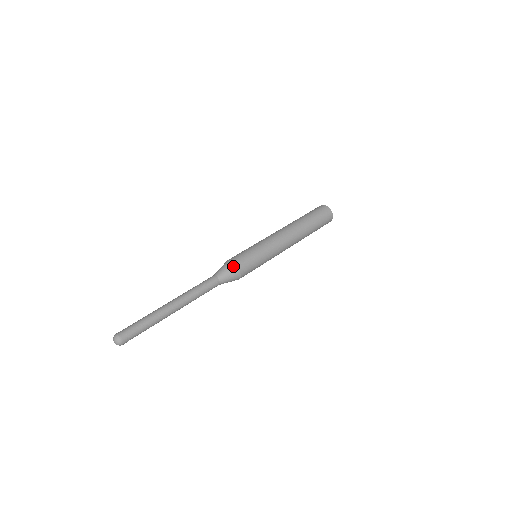
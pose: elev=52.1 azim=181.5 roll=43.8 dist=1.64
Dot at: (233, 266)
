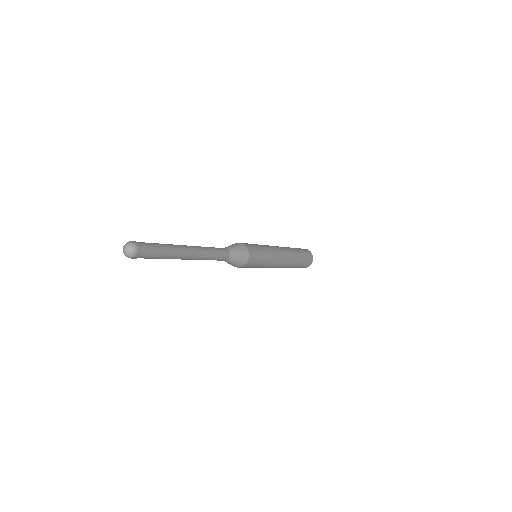
Dot at: (245, 250)
